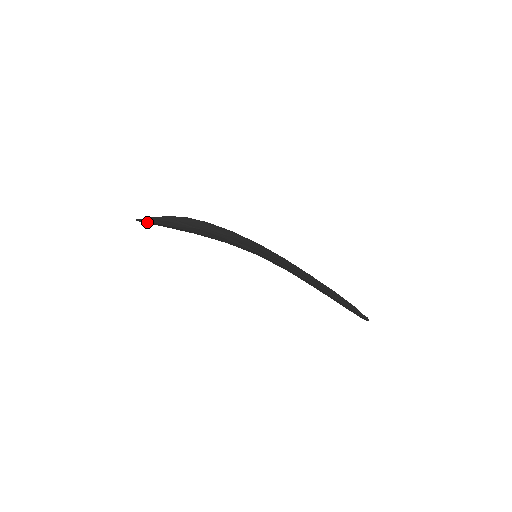
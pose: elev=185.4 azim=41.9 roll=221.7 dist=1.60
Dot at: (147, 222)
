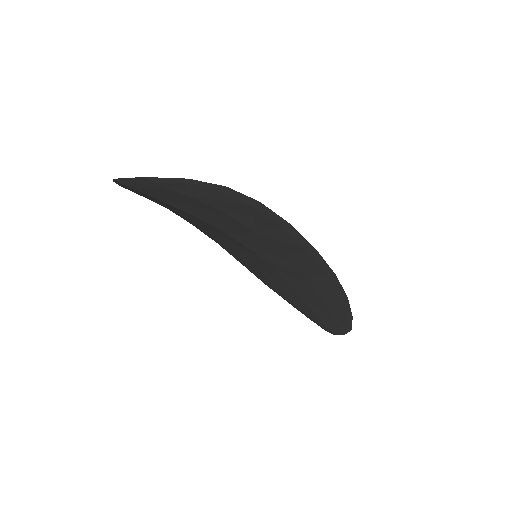
Dot at: (145, 185)
